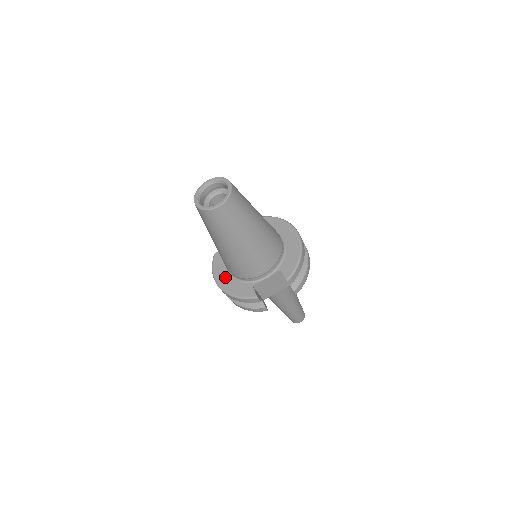
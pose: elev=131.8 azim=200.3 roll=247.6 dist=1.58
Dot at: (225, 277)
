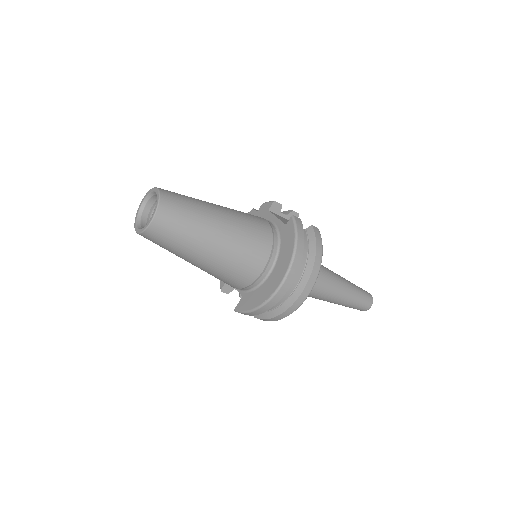
Dot at: occluded
